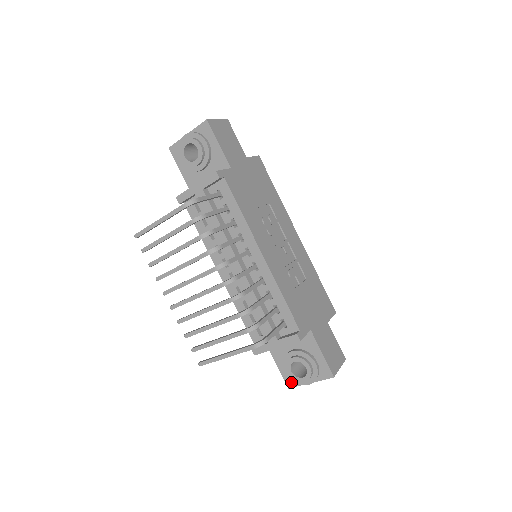
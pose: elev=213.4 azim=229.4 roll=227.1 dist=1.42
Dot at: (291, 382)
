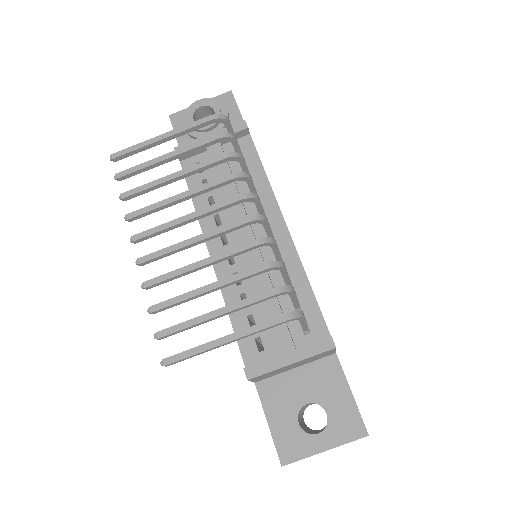
Dot at: (289, 452)
